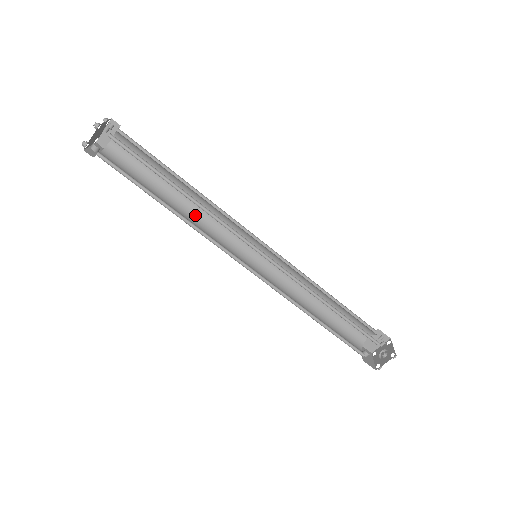
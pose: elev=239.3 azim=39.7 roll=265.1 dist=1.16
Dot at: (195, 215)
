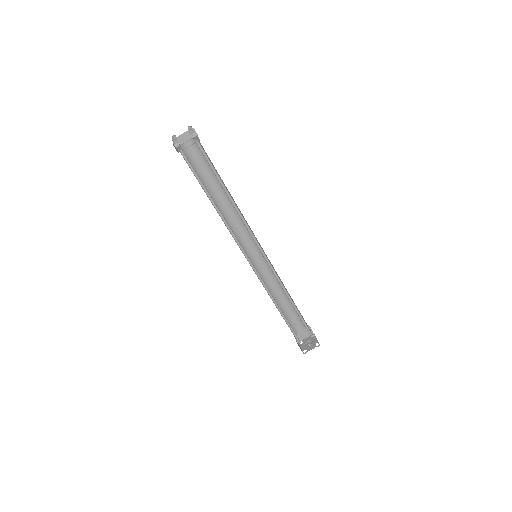
Dot at: (224, 215)
